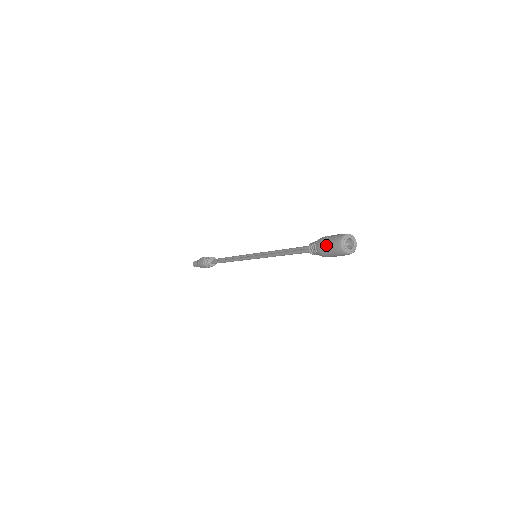
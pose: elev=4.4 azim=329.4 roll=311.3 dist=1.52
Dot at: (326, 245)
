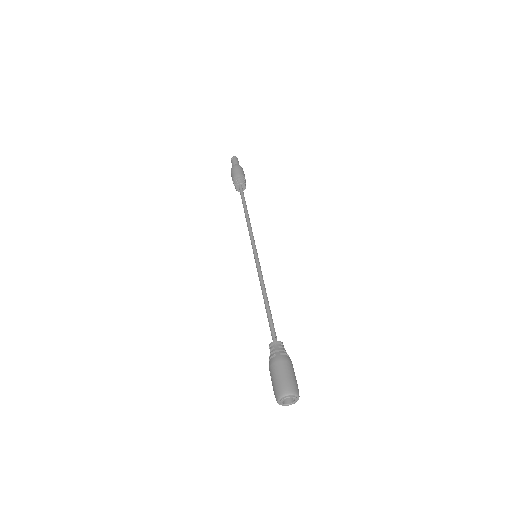
Dot at: occluded
